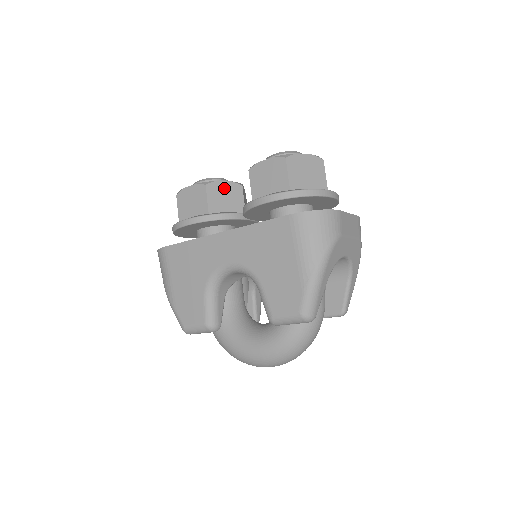
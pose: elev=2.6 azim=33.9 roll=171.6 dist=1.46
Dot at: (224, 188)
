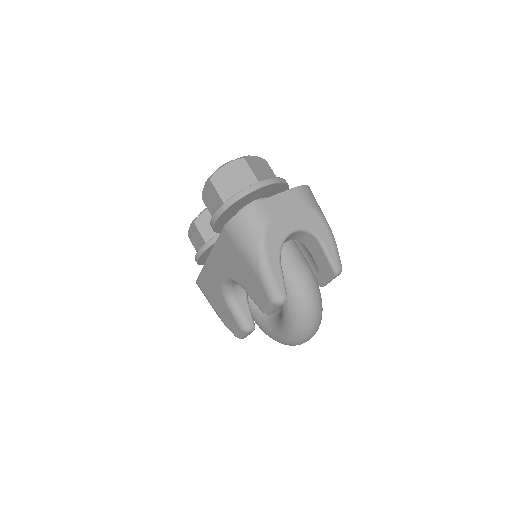
Dot at: (209, 216)
